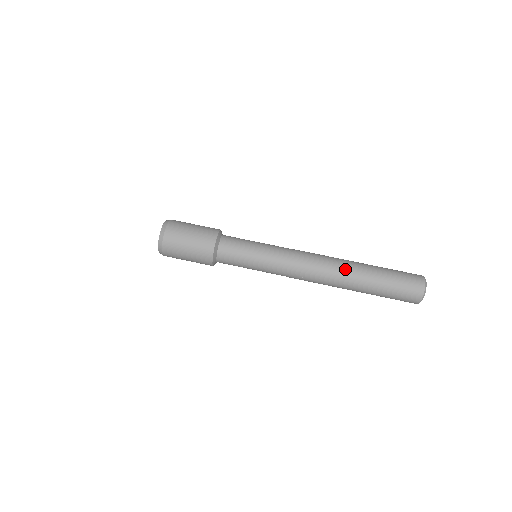
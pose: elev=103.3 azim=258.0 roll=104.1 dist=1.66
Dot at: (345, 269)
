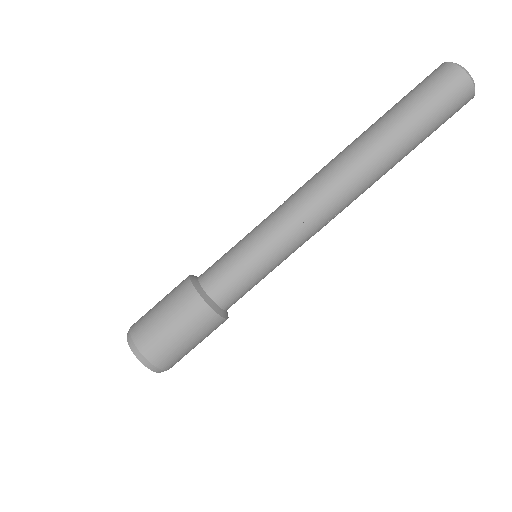
Dot at: (364, 160)
